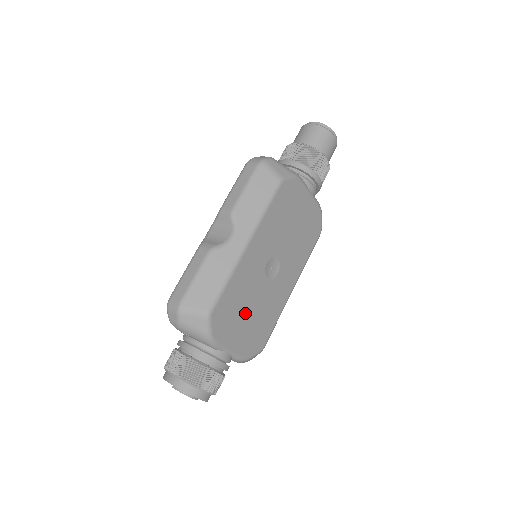
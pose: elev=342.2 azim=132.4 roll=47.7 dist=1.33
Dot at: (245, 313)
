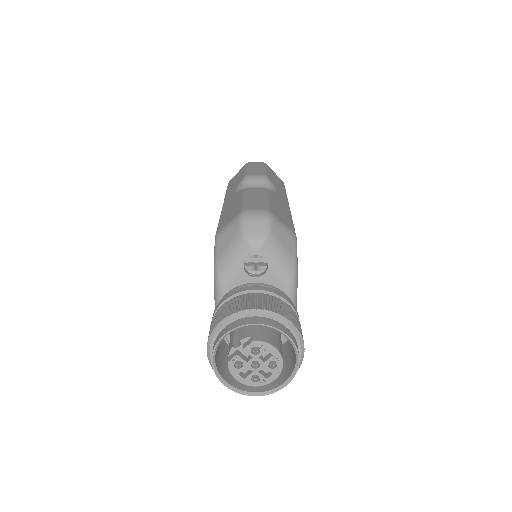
Dot at: occluded
